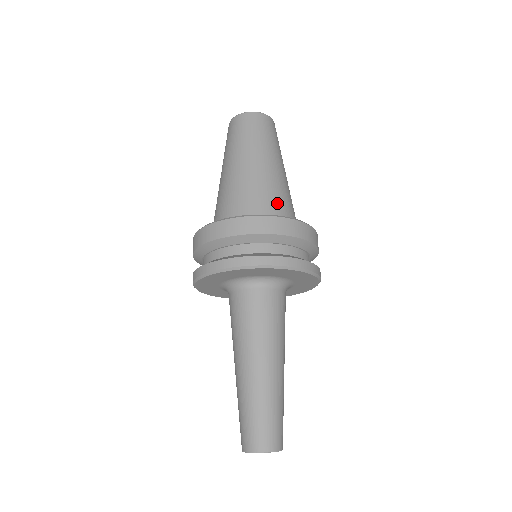
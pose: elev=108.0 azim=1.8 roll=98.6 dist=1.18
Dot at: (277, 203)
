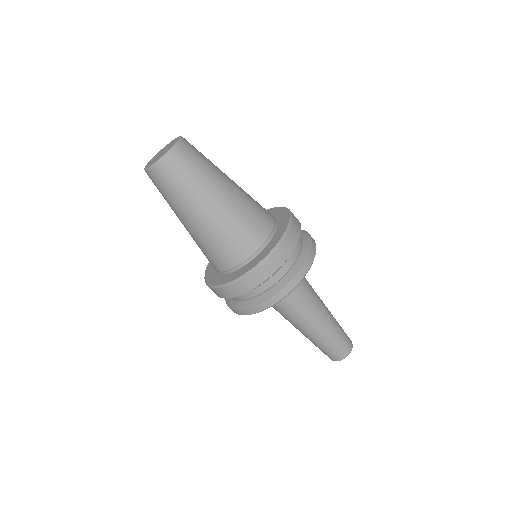
Dot at: (242, 241)
